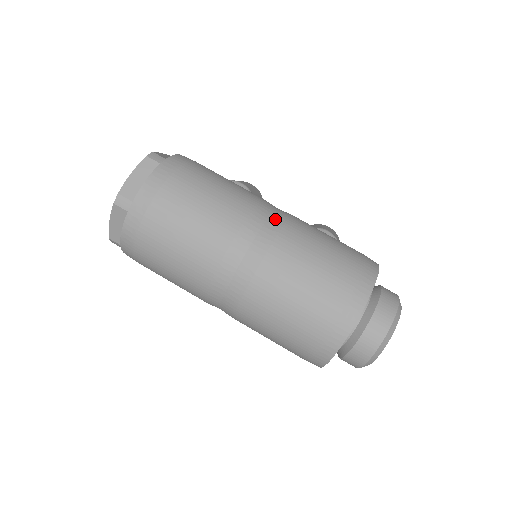
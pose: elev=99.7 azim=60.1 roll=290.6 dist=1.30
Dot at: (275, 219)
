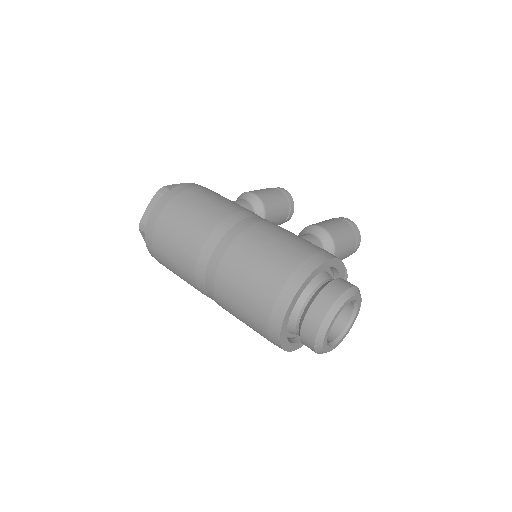
Dot at: (236, 229)
